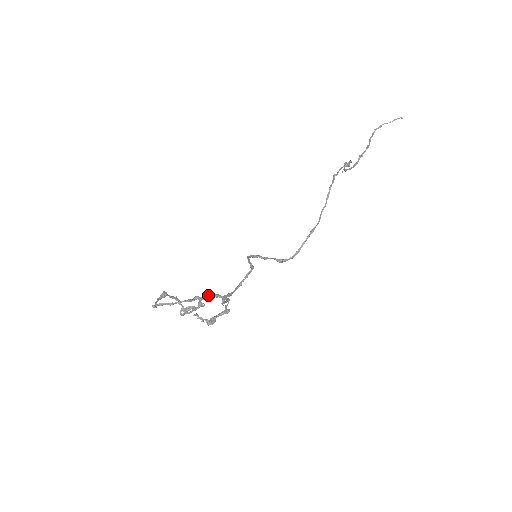
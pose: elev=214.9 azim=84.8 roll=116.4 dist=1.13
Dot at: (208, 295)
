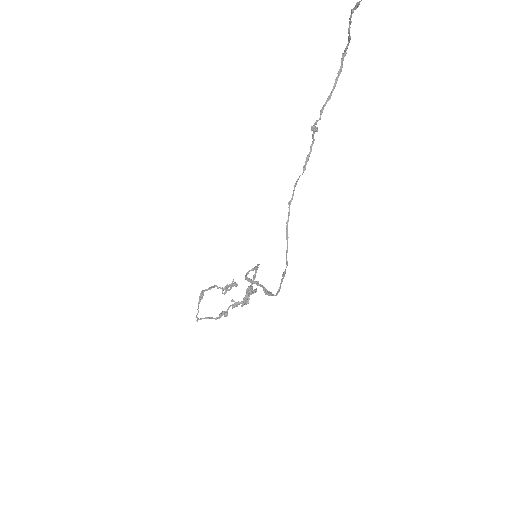
Dot at: (230, 306)
